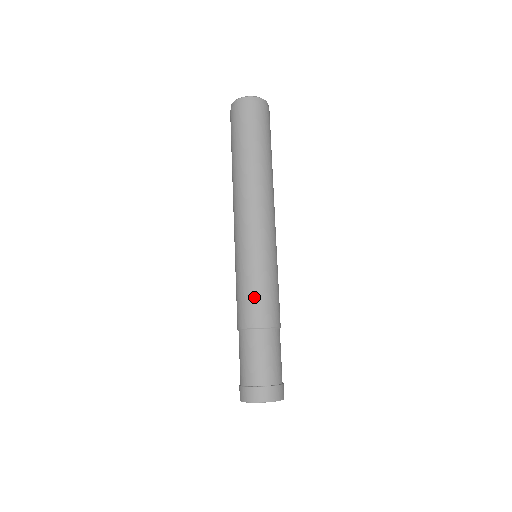
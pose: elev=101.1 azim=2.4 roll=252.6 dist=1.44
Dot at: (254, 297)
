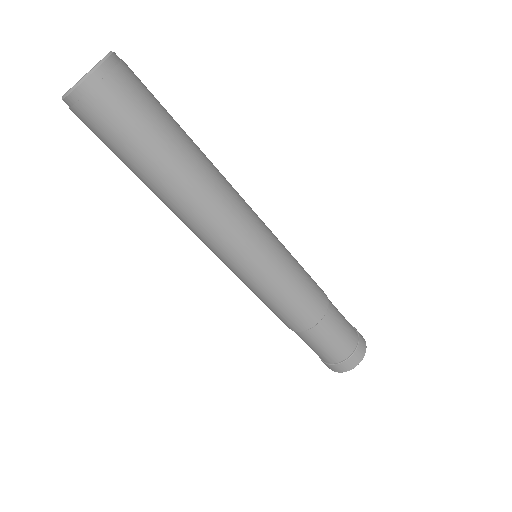
Dot at: (268, 307)
